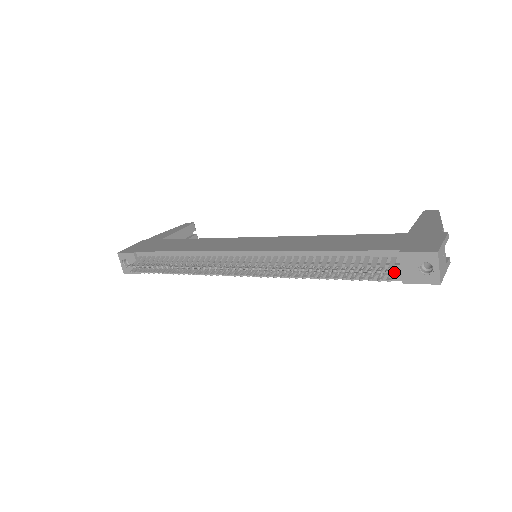
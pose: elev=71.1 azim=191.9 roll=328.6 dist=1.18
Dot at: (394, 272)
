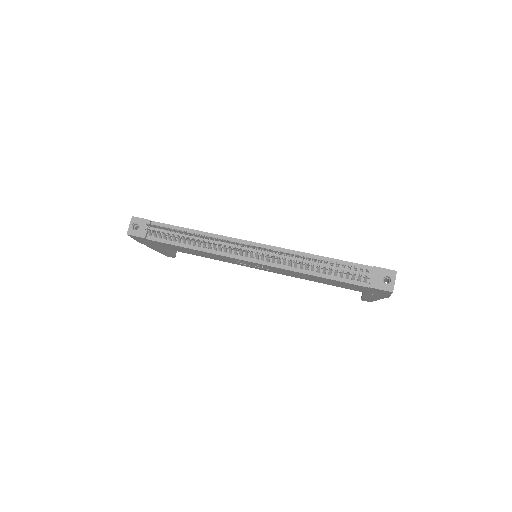
Dot at: (364, 280)
